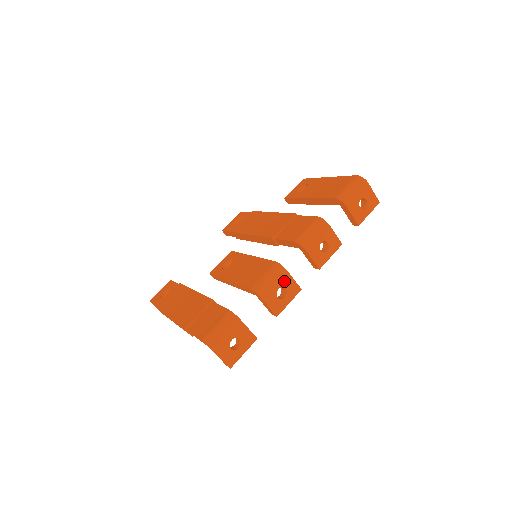
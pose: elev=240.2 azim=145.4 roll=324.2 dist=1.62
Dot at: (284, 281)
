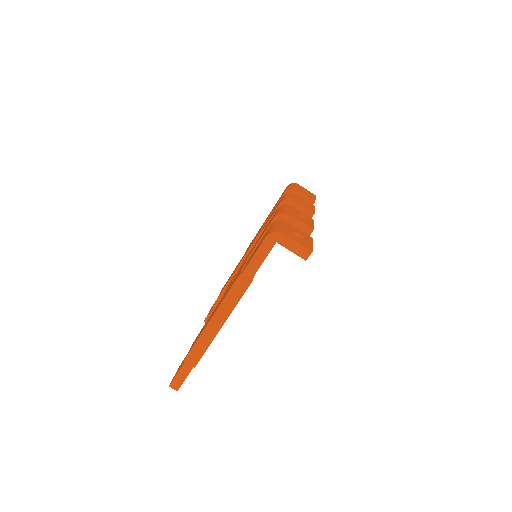
Dot at: (296, 211)
